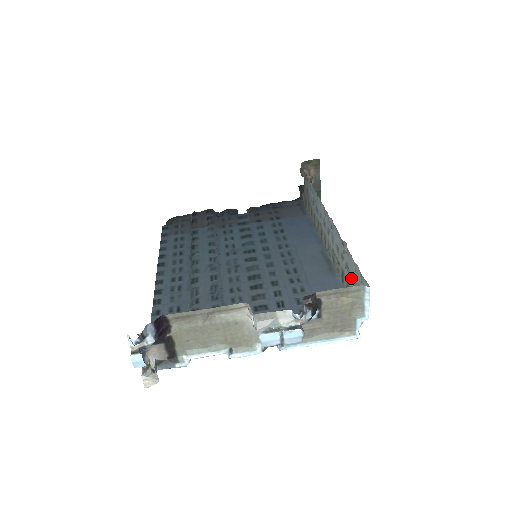
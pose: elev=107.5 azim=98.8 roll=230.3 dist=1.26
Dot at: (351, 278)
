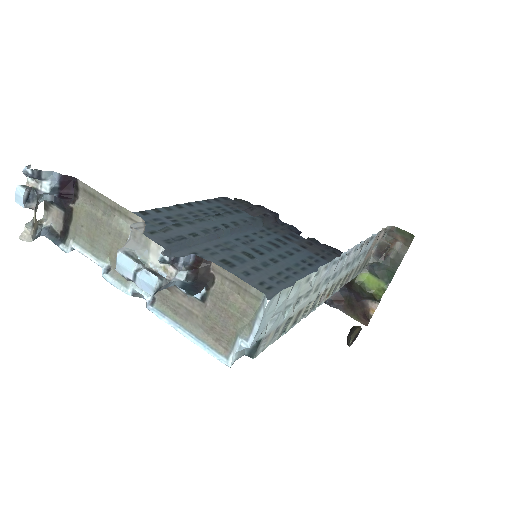
Dot at: (290, 310)
